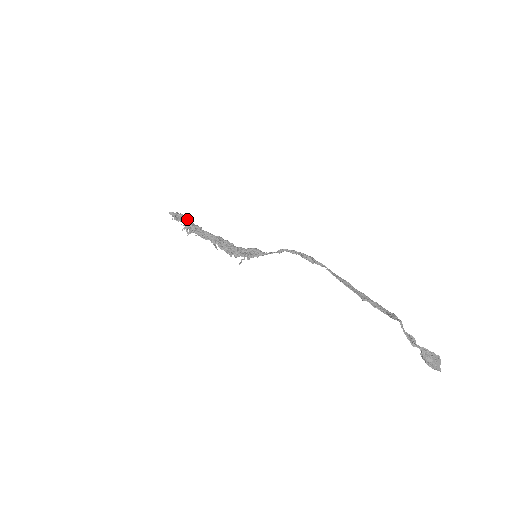
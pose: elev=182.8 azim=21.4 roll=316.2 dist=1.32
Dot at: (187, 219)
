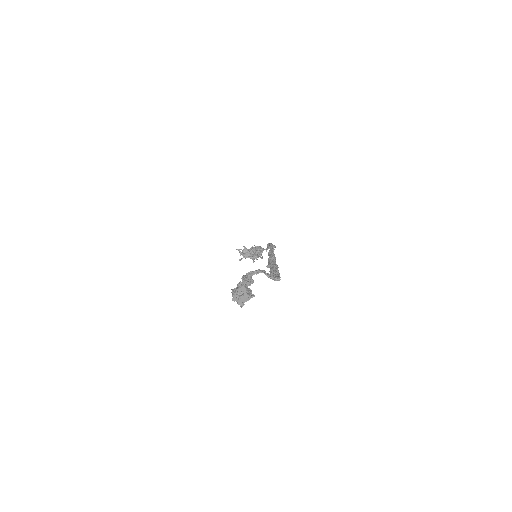
Dot at: (260, 248)
